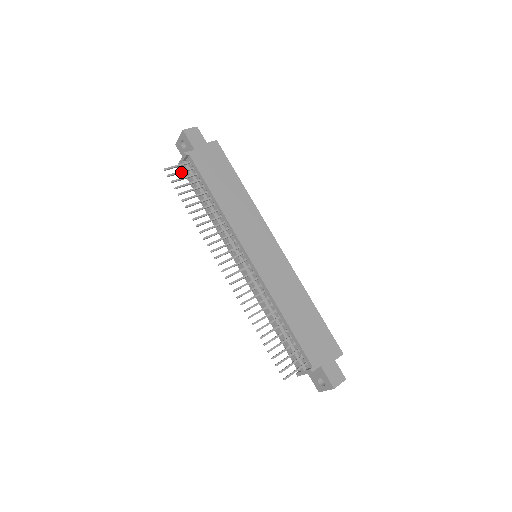
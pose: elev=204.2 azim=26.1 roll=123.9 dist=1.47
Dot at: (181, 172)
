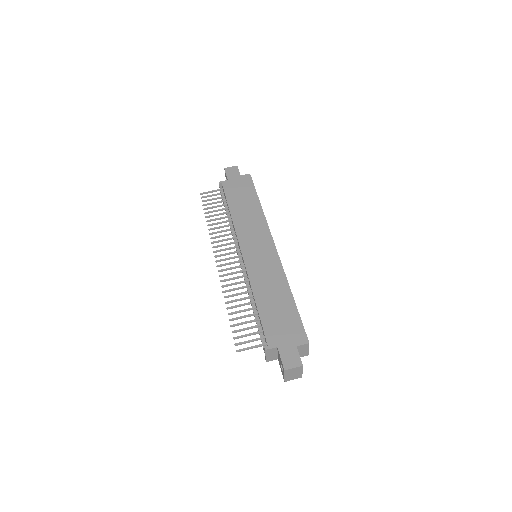
Dot at: (213, 195)
